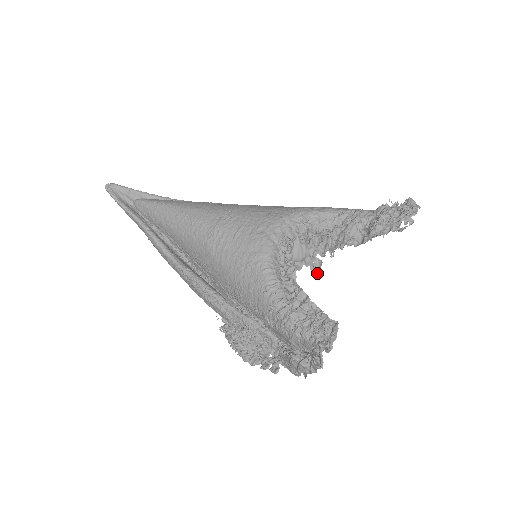
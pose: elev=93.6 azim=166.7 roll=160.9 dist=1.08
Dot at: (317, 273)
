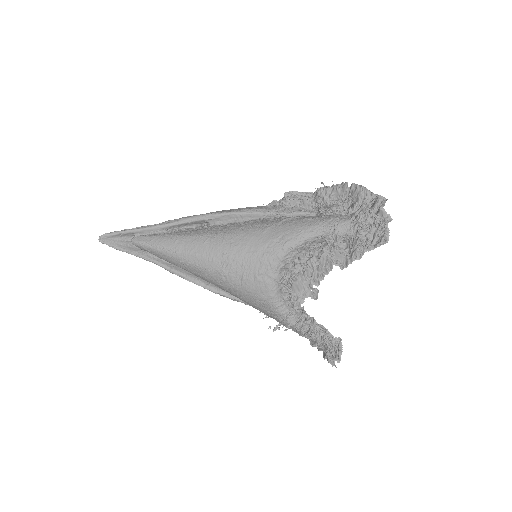
Dot at: (316, 297)
